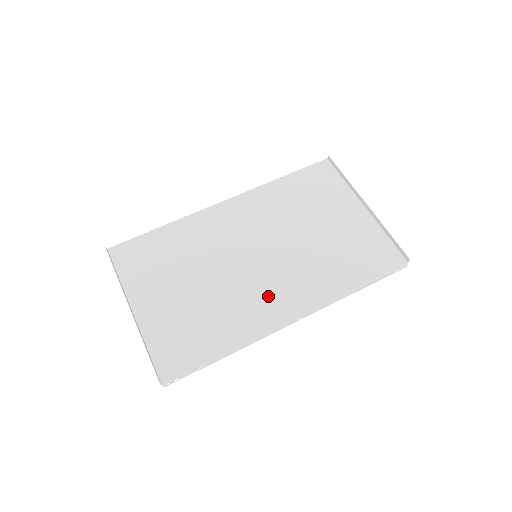
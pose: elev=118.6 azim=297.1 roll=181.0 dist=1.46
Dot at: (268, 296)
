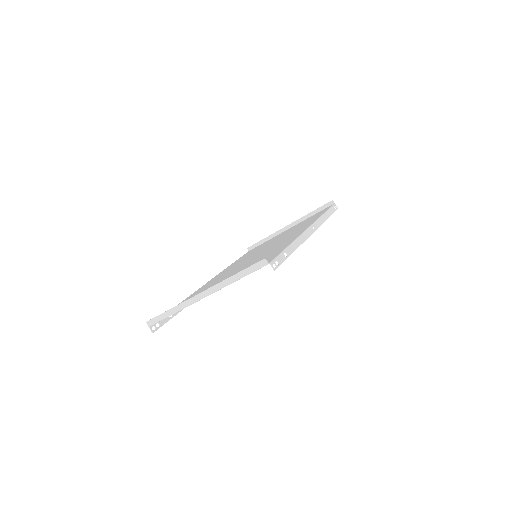
Dot at: (283, 241)
